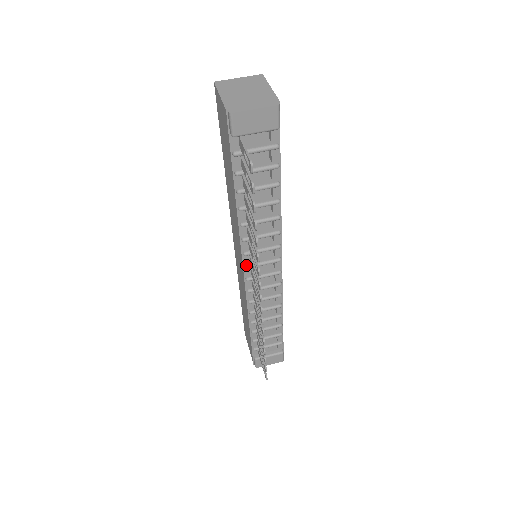
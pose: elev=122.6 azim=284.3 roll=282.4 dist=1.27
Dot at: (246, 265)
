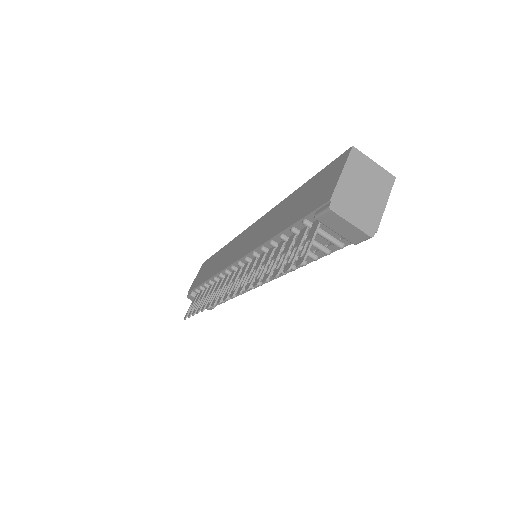
Dot at: (240, 263)
